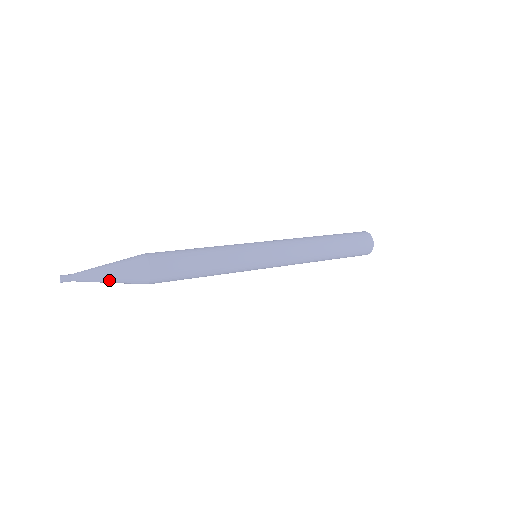
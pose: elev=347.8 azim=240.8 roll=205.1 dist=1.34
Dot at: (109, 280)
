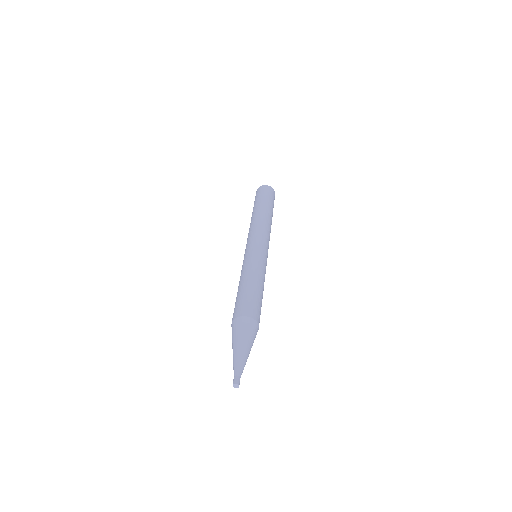
Dot at: occluded
